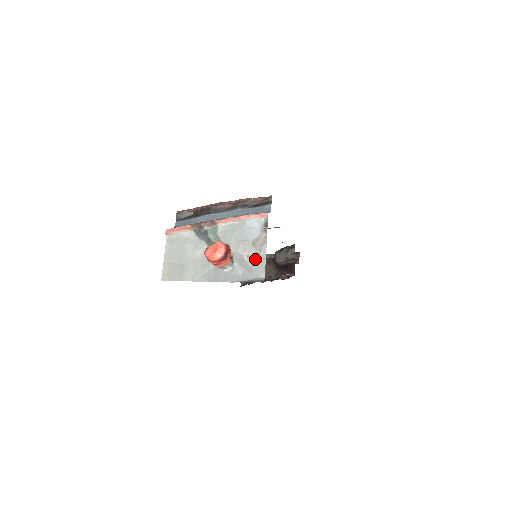
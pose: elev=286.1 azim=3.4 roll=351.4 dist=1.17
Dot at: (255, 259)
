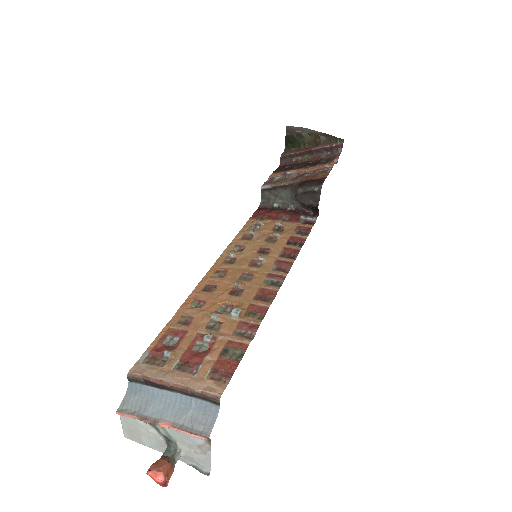
Dot at: (201, 456)
